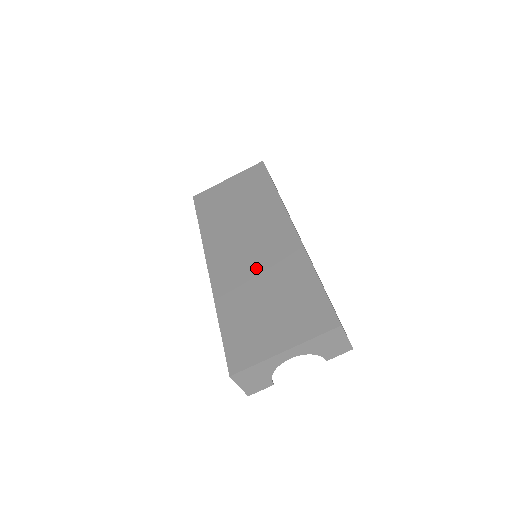
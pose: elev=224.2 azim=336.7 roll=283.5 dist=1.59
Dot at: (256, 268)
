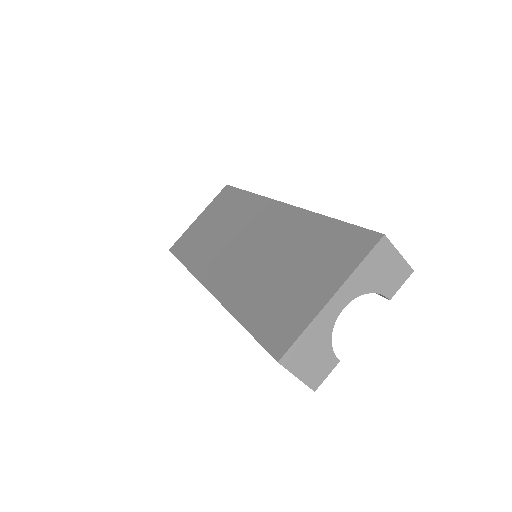
Dot at: (259, 255)
